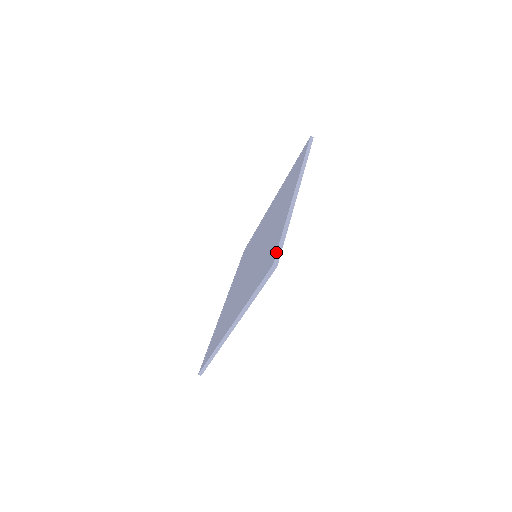
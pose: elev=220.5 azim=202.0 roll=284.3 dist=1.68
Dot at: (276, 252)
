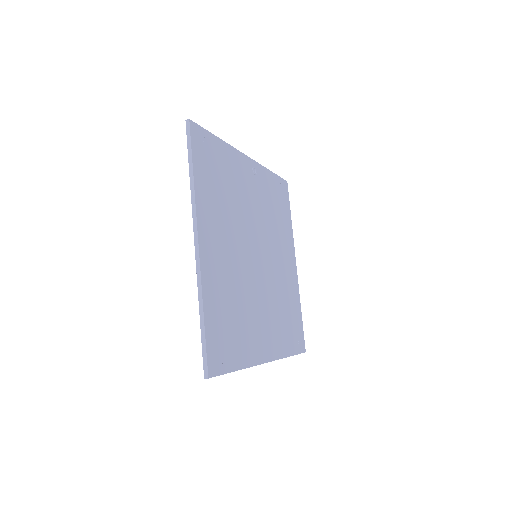
Dot at: occluded
